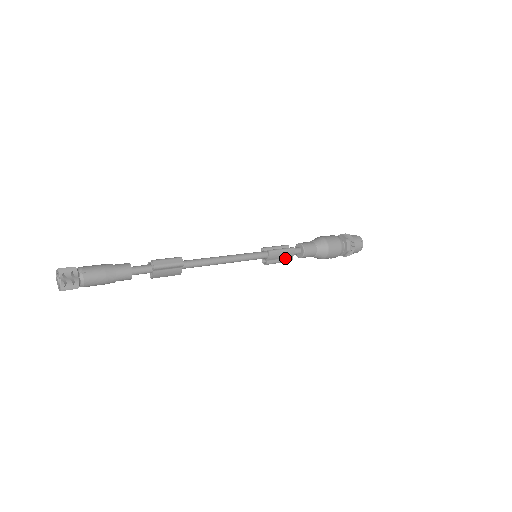
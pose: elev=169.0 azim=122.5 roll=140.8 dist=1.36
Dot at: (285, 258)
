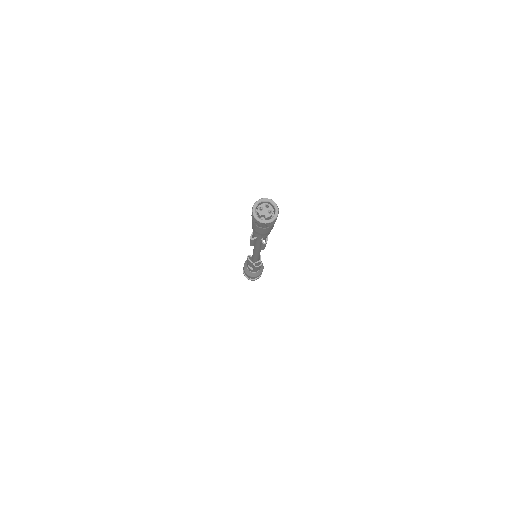
Dot at: occluded
